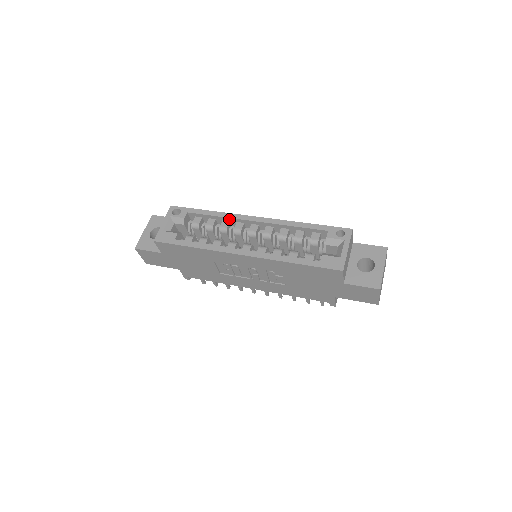
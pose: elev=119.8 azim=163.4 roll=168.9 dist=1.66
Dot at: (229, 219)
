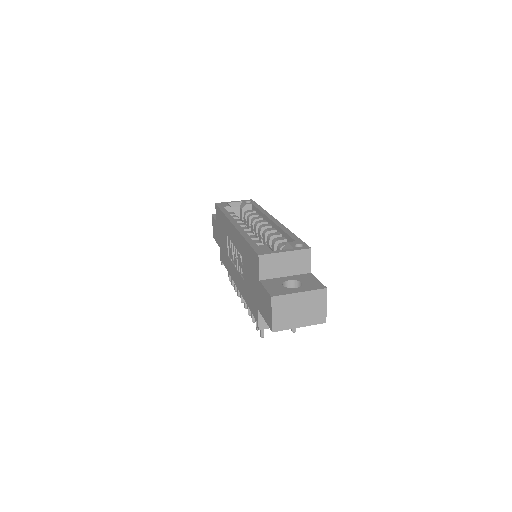
Dot at: (263, 215)
